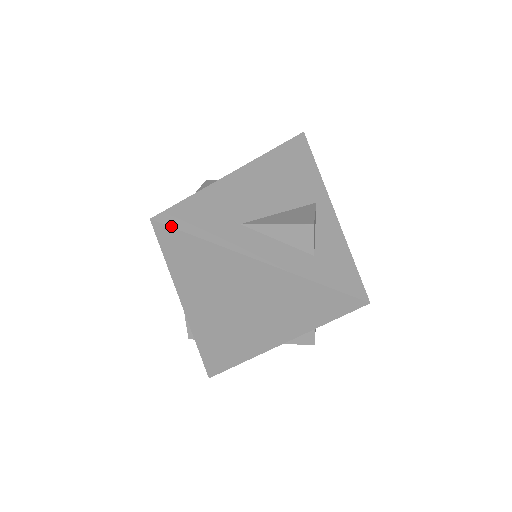
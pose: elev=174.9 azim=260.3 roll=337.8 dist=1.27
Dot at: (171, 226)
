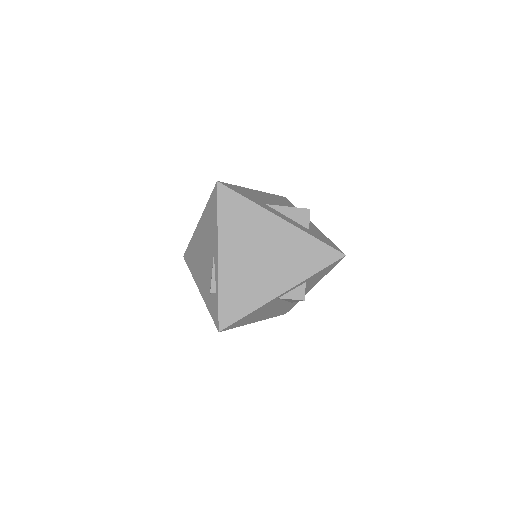
Dot at: (229, 188)
